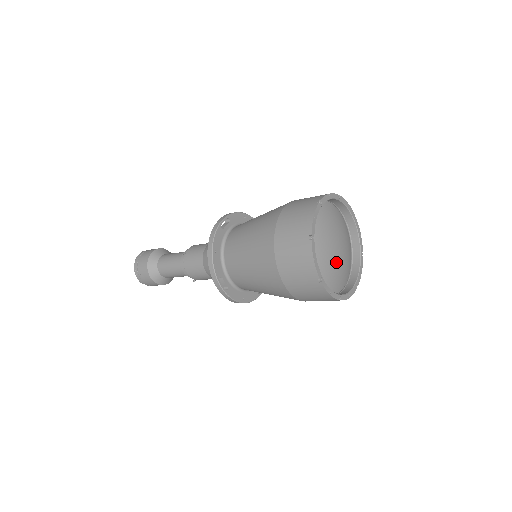
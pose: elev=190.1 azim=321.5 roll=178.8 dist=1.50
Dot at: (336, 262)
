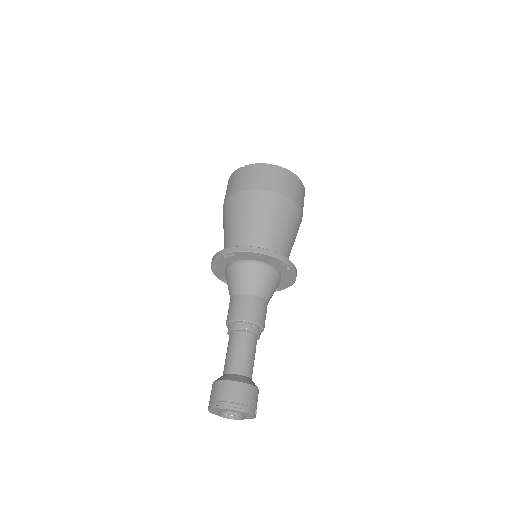
Dot at: occluded
